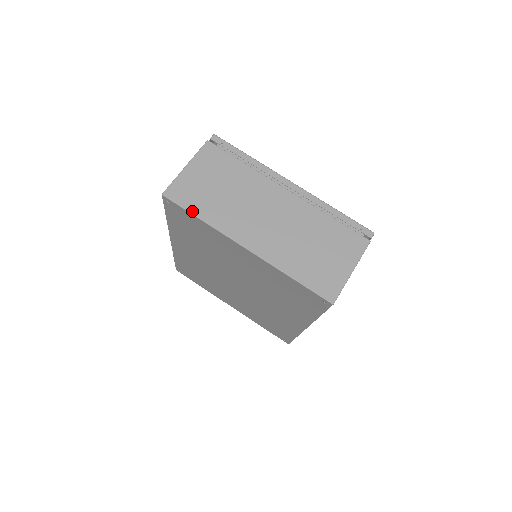
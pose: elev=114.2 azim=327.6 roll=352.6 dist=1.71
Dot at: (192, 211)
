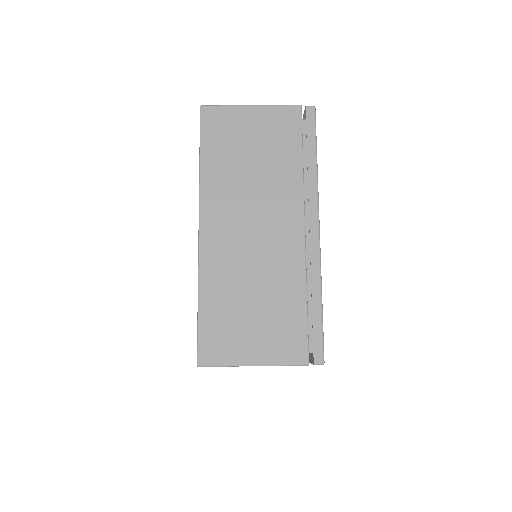
Dot at: (203, 147)
